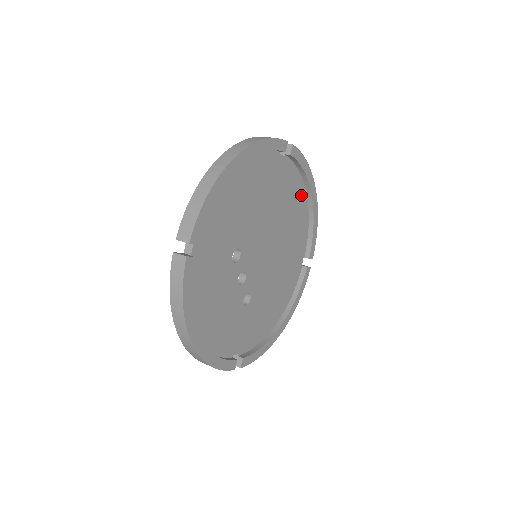
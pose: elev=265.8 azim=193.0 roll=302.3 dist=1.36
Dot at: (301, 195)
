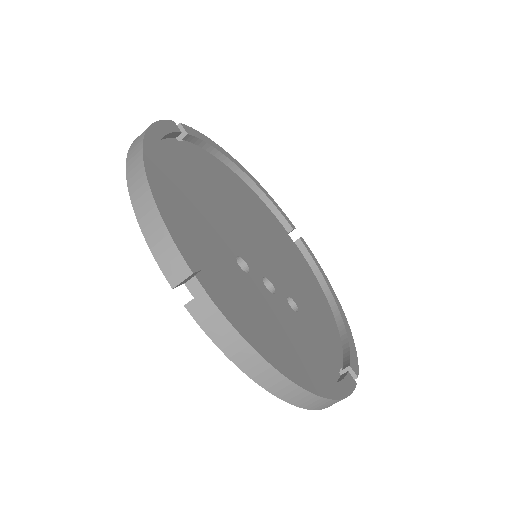
Dot at: (231, 175)
